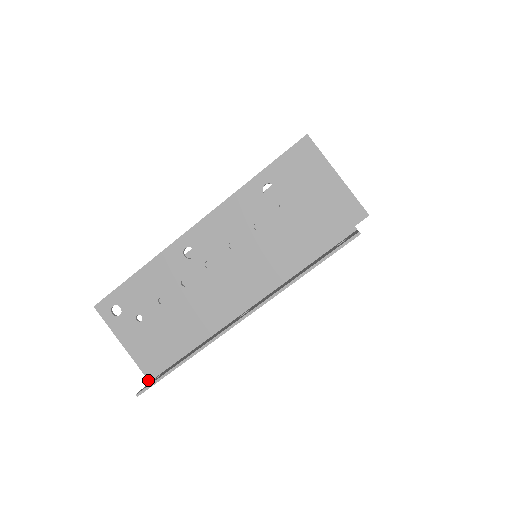
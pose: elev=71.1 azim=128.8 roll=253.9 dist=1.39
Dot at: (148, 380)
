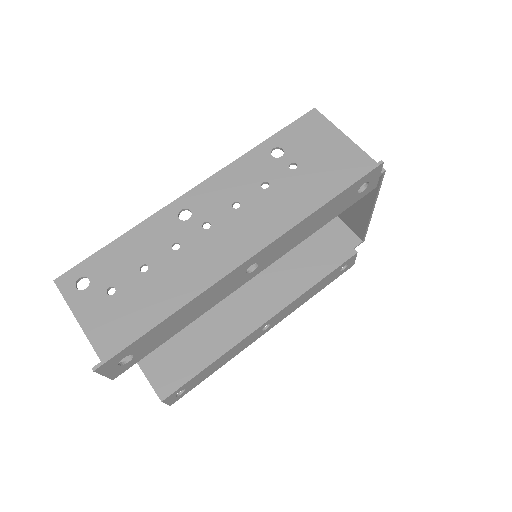
Dot at: occluded
